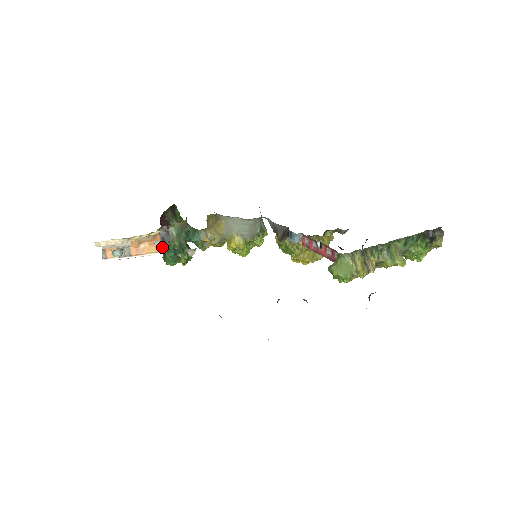
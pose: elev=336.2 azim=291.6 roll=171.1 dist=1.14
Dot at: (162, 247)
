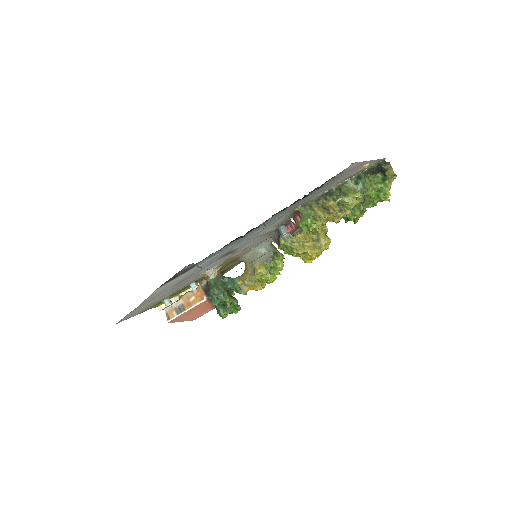
Dot at: (205, 296)
